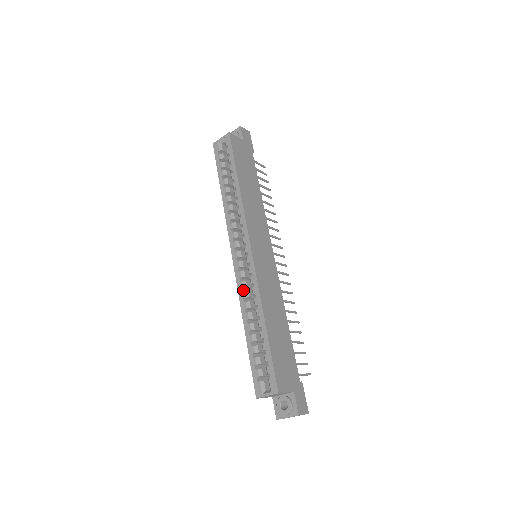
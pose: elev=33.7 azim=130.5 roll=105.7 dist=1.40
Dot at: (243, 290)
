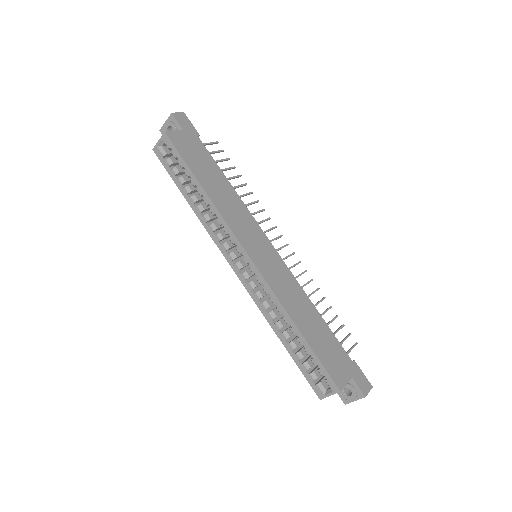
Dot at: (260, 301)
